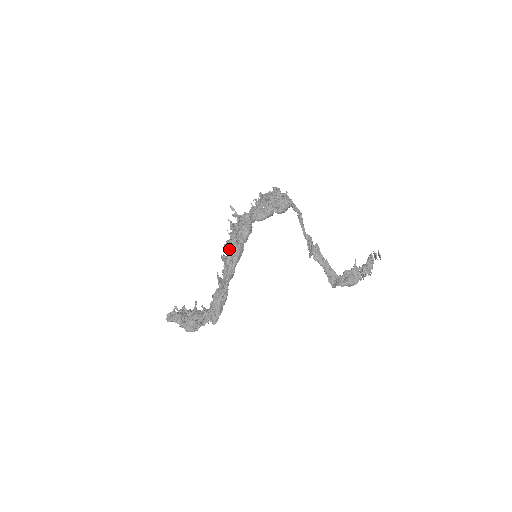
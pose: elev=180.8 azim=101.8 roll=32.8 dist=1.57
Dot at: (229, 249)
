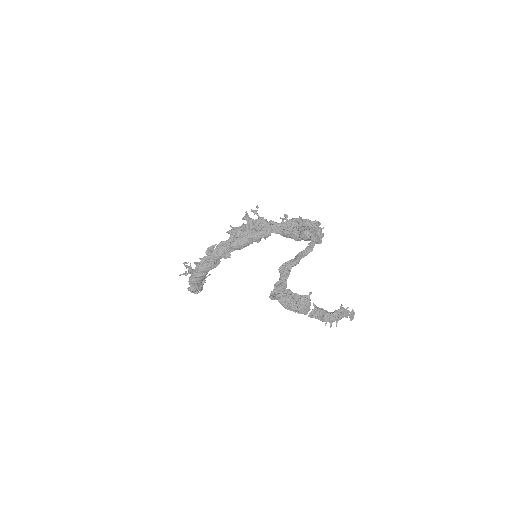
Dot at: (233, 232)
